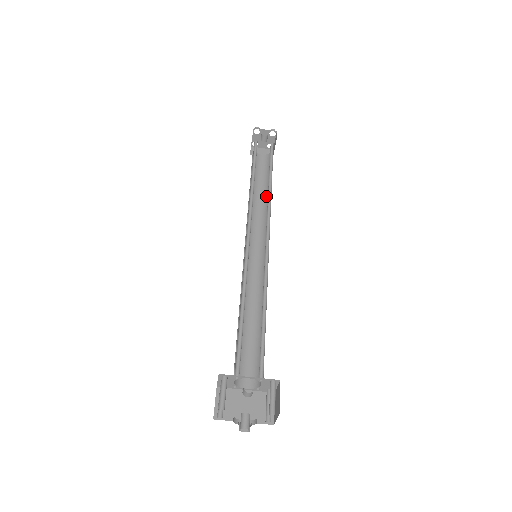
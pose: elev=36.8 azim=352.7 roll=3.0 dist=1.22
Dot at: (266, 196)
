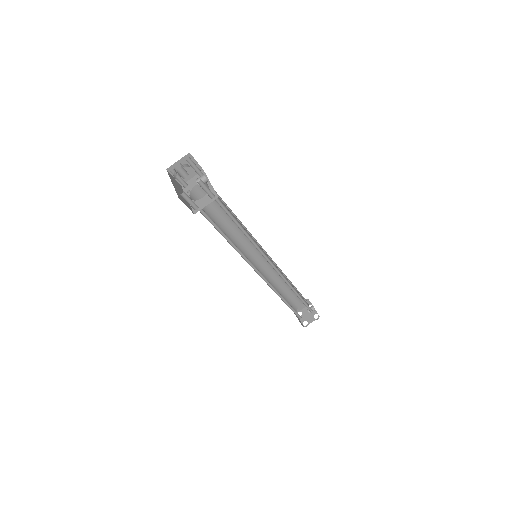
Dot at: occluded
